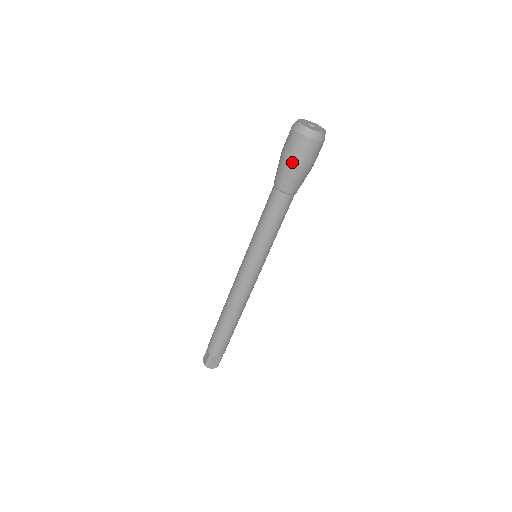
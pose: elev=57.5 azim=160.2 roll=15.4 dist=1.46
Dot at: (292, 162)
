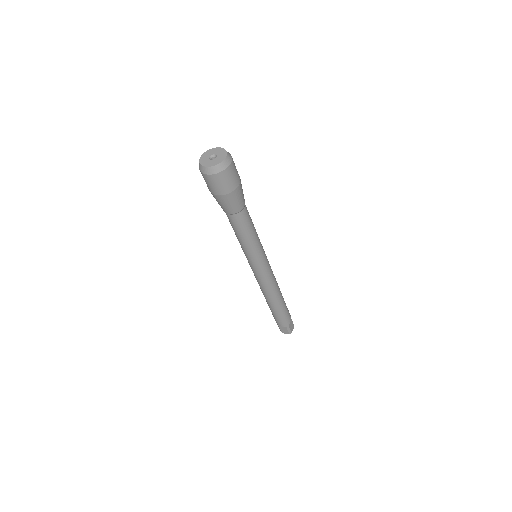
Dot at: occluded
